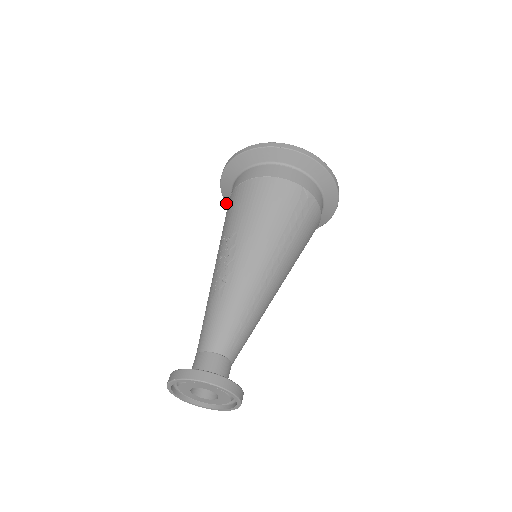
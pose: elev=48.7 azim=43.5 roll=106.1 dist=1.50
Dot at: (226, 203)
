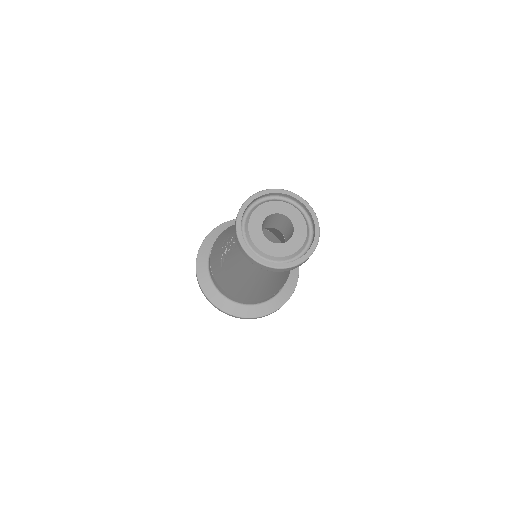
Dot at: (220, 309)
